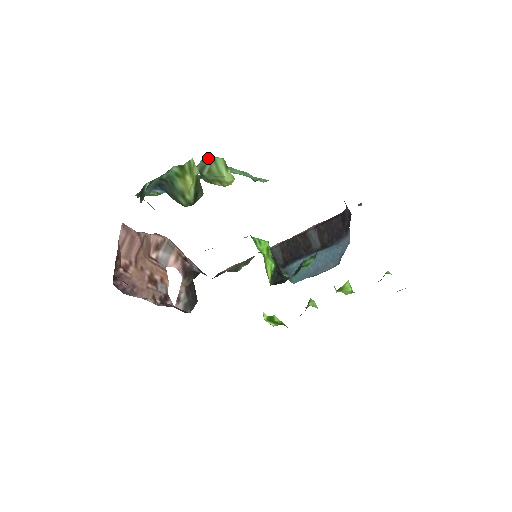
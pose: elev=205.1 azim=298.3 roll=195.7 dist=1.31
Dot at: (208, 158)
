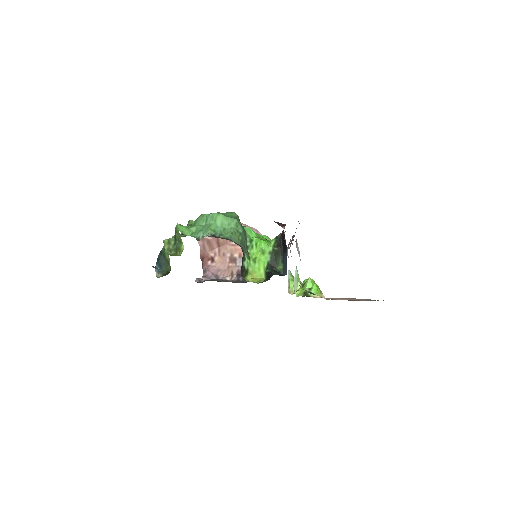
Dot at: (176, 229)
